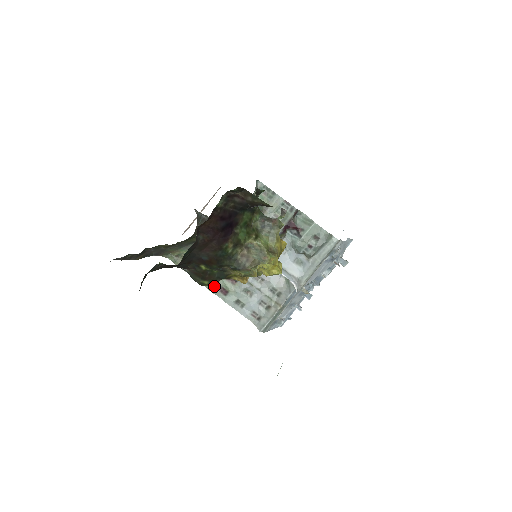
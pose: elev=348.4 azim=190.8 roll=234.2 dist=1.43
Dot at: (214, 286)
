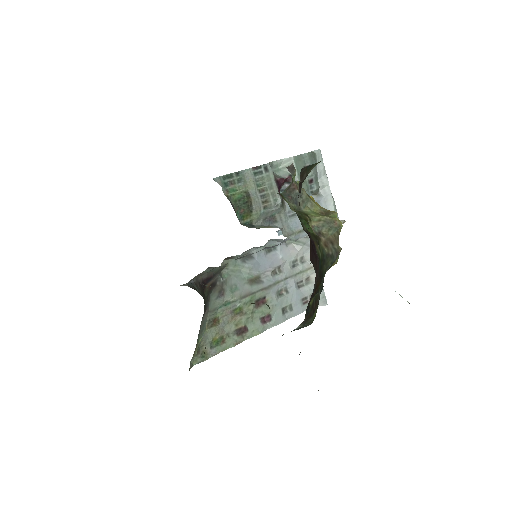
Dot at: (255, 327)
